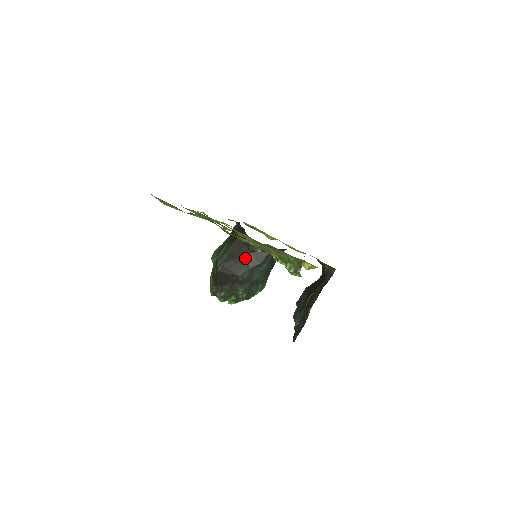
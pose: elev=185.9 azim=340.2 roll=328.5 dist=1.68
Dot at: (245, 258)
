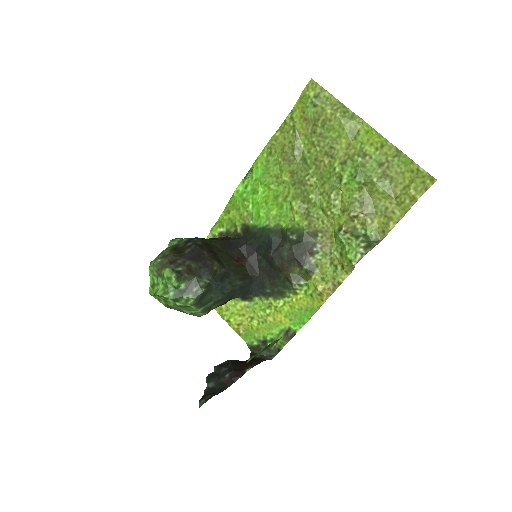
Dot at: (228, 258)
